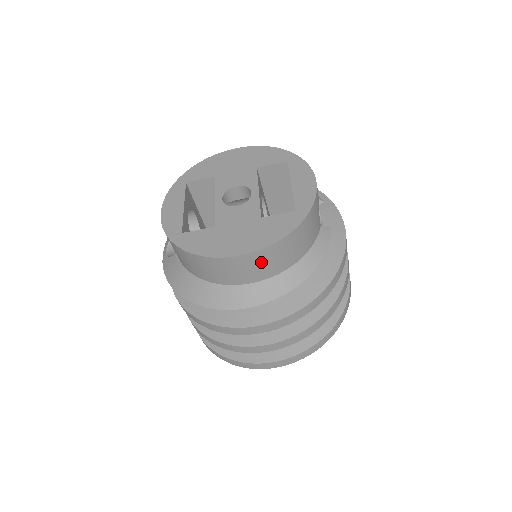
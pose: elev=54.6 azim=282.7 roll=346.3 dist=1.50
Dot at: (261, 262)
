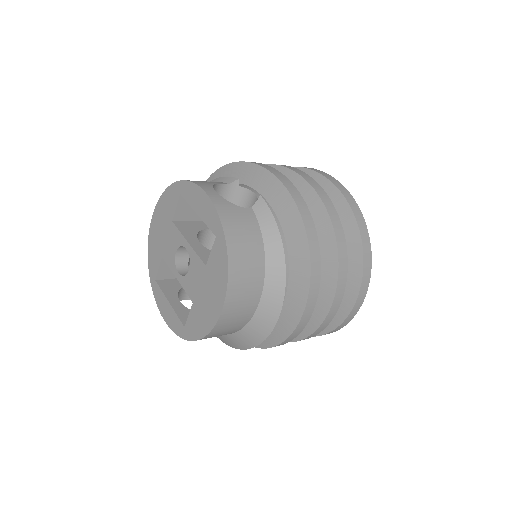
Dot at: (240, 297)
